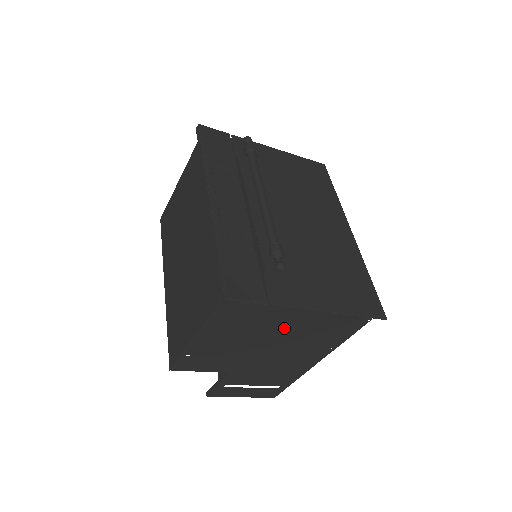
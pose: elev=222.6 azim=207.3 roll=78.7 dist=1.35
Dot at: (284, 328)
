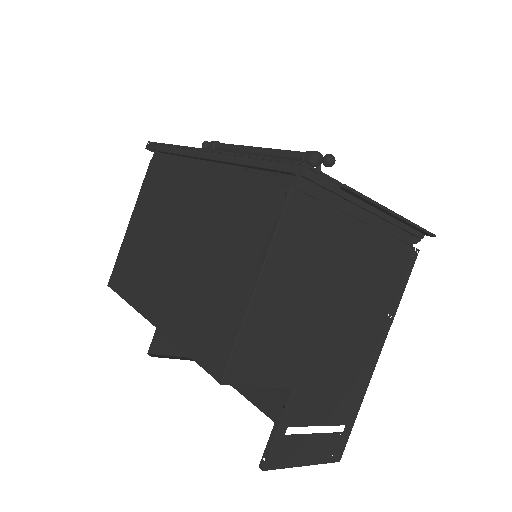
Dot at: (348, 264)
